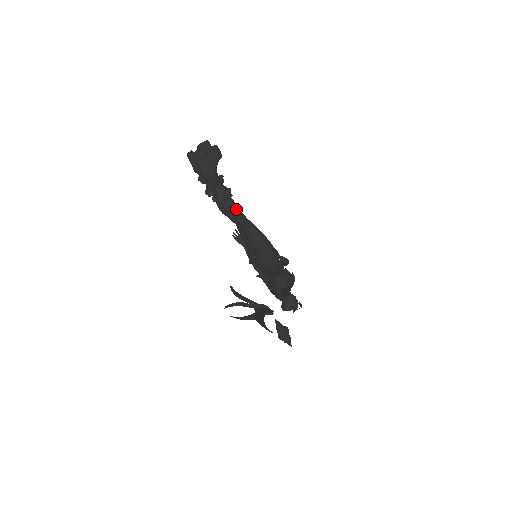
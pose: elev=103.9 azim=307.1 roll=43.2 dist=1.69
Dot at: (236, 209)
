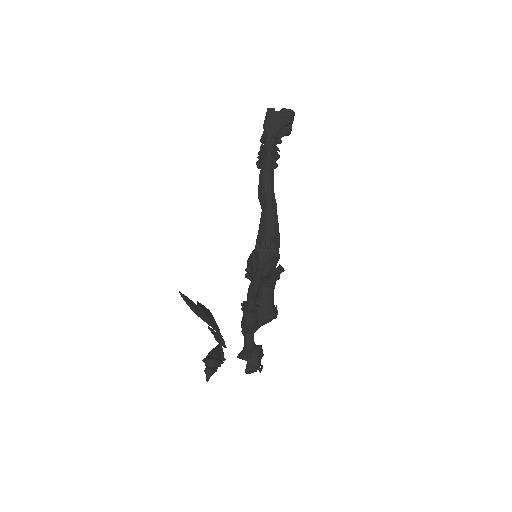
Dot at: (271, 173)
